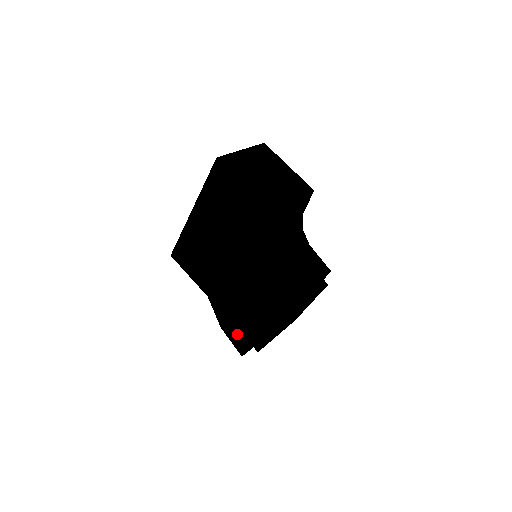
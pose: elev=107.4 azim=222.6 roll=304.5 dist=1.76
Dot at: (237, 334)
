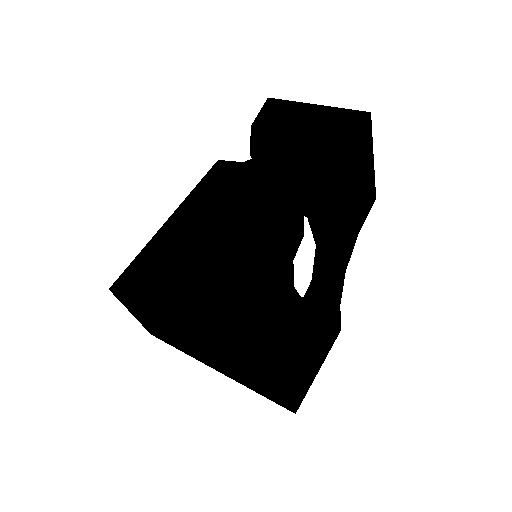
Dot at: (302, 172)
